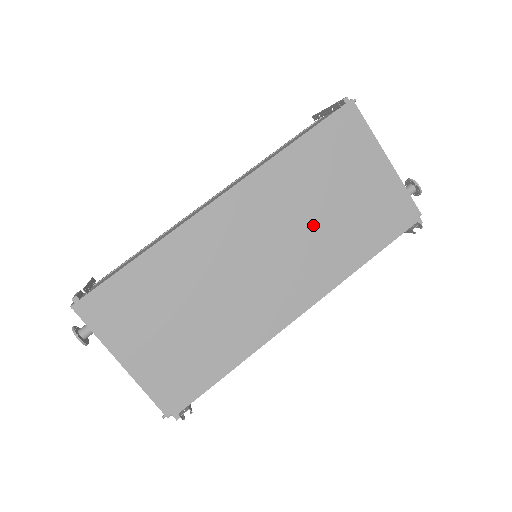
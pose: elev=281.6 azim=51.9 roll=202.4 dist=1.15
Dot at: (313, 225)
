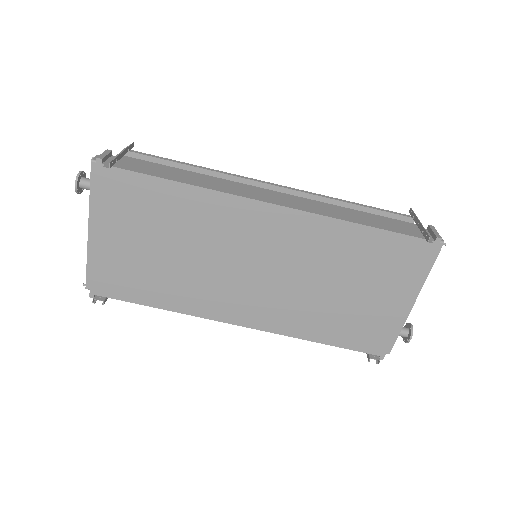
Dot at: (312, 287)
